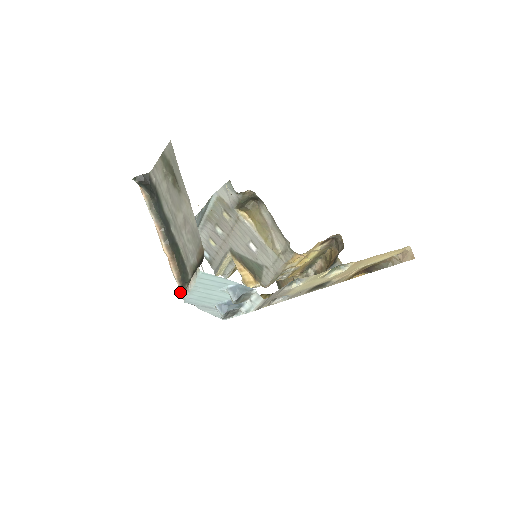
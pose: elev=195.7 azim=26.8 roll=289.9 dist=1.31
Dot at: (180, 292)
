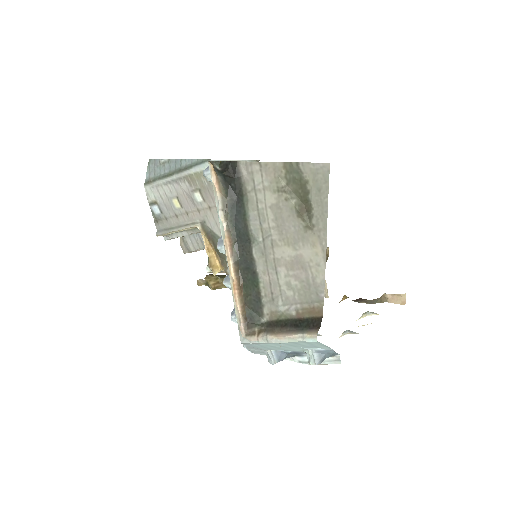
Dot at: (242, 332)
